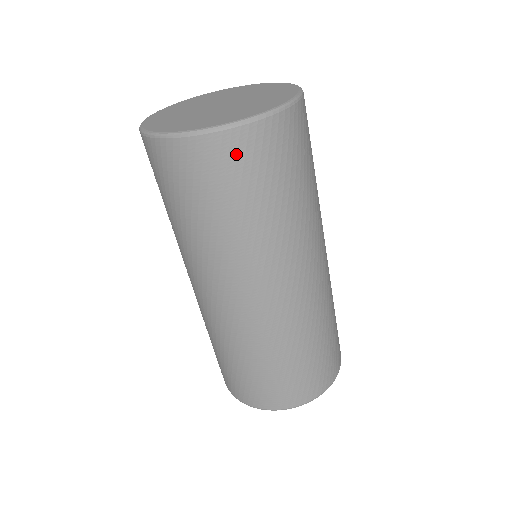
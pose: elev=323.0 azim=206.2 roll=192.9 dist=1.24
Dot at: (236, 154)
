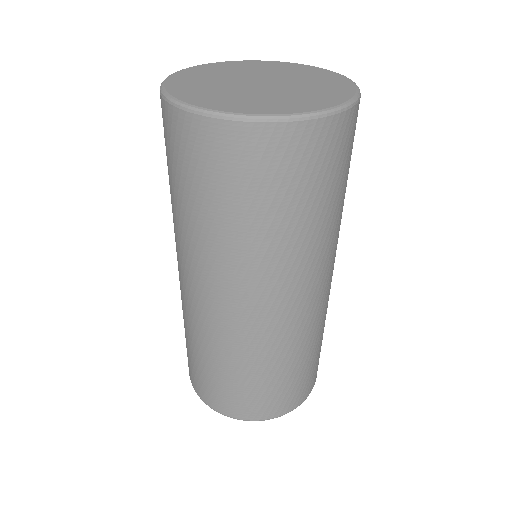
Dot at: (321, 147)
